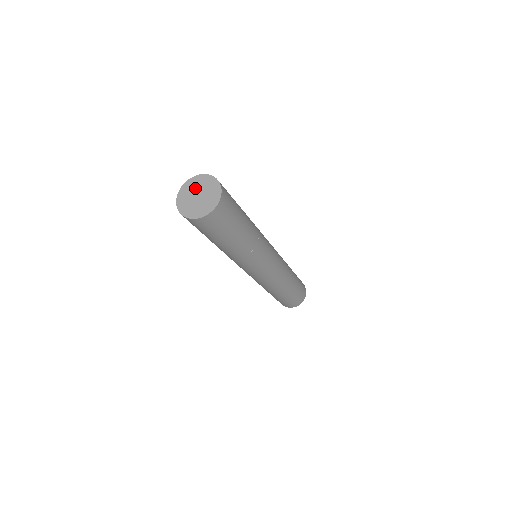
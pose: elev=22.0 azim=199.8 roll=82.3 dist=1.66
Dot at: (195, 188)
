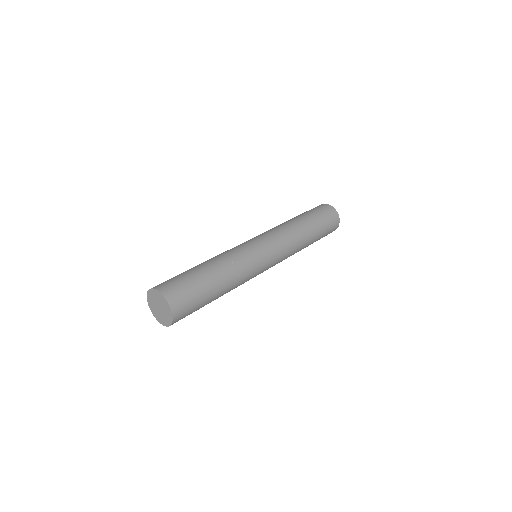
Dot at: (160, 302)
